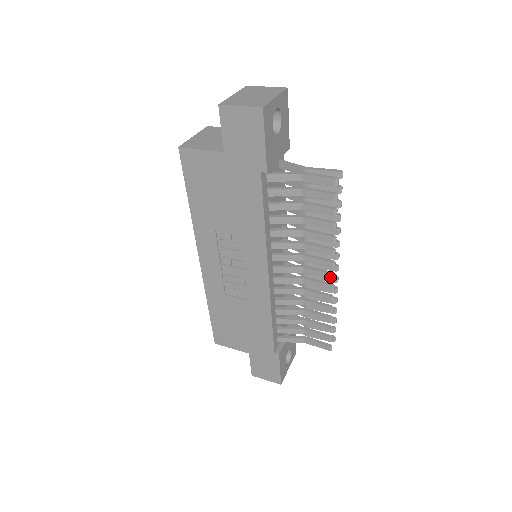
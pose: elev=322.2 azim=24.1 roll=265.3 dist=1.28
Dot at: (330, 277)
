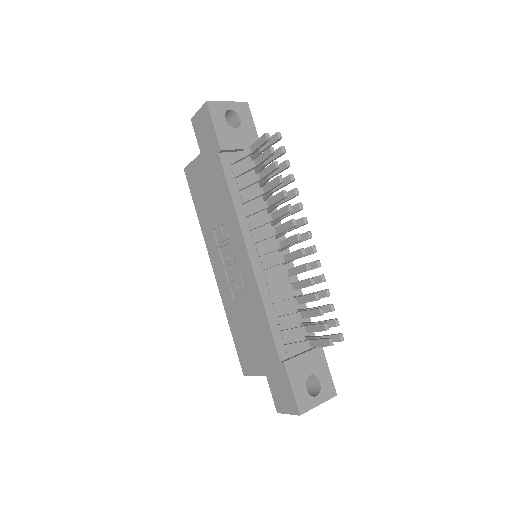
Dot at: (296, 238)
